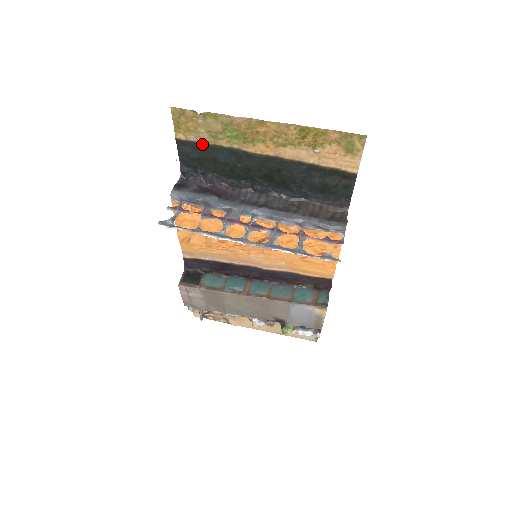
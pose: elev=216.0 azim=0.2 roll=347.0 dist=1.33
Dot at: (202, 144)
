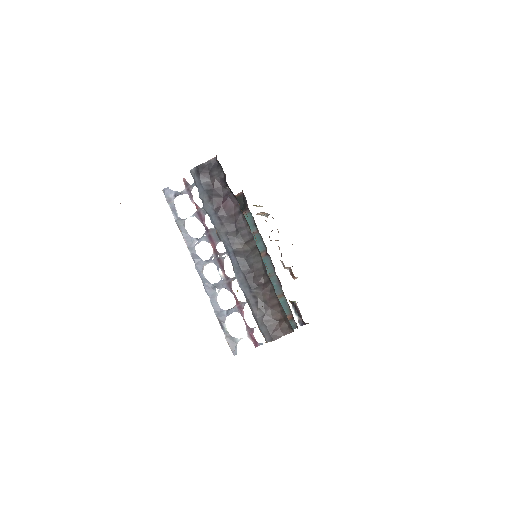
Dot at: occluded
